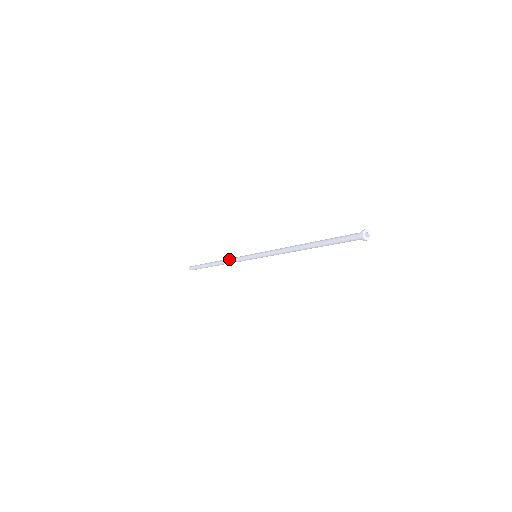
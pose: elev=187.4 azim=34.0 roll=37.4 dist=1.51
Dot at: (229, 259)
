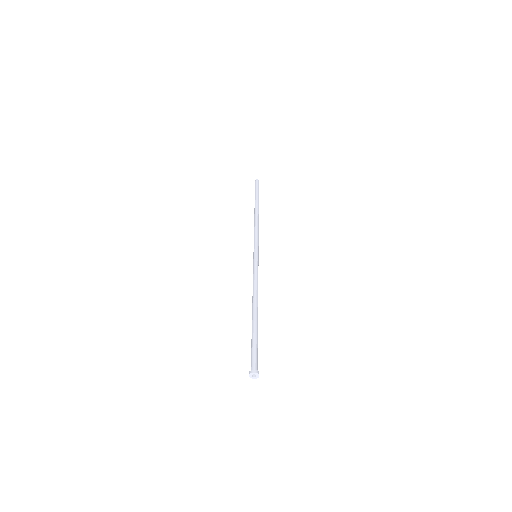
Dot at: occluded
